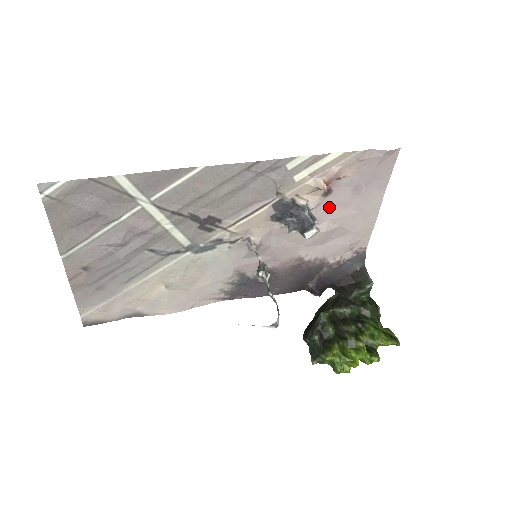
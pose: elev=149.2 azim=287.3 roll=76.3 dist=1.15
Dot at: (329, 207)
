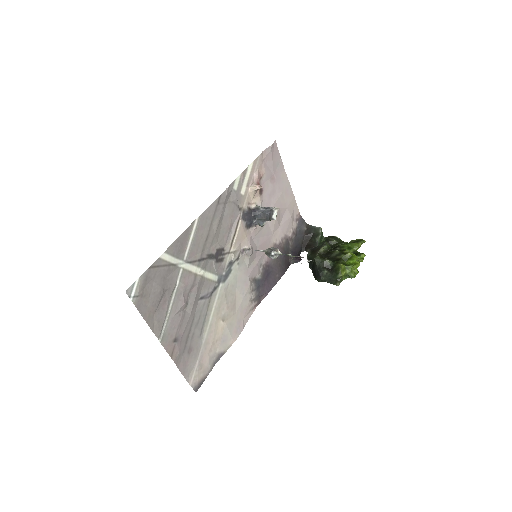
Dot at: (267, 200)
